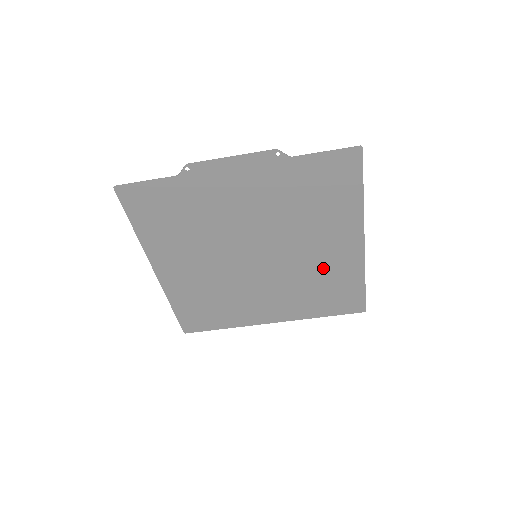
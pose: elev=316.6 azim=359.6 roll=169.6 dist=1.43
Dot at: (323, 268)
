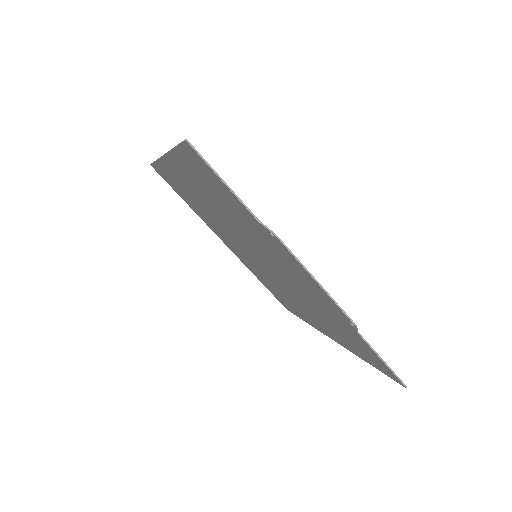
Dot at: (291, 301)
